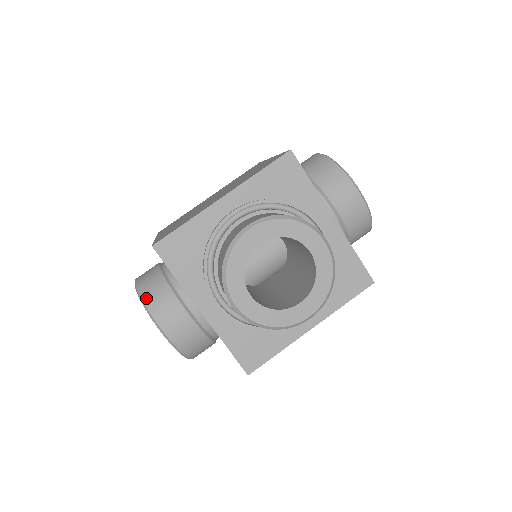
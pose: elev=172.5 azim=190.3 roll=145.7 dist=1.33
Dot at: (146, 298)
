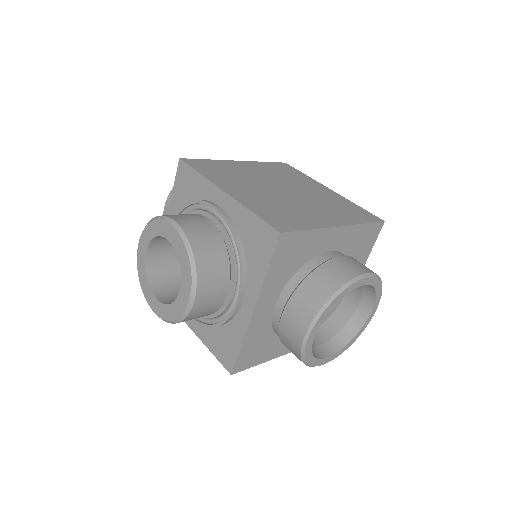
Dot at: occluded
